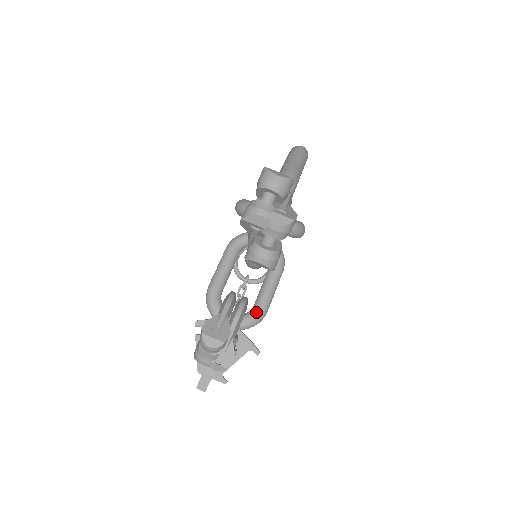
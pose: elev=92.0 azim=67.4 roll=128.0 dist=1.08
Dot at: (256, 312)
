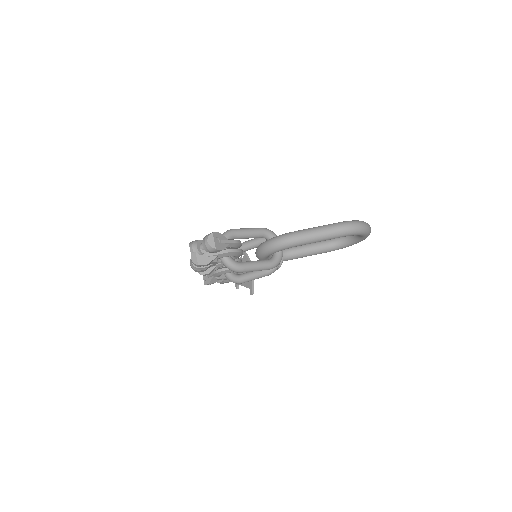
Dot at: (235, 278)
